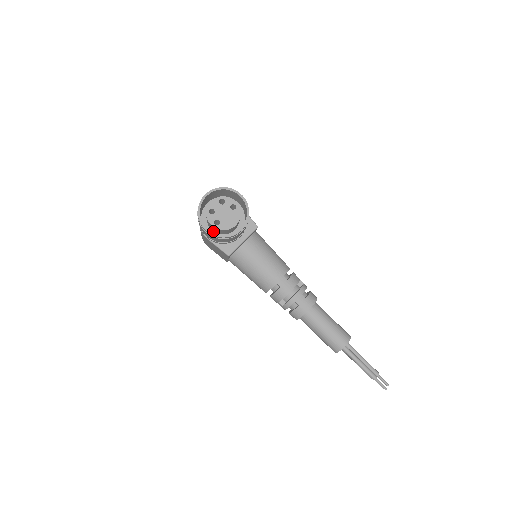
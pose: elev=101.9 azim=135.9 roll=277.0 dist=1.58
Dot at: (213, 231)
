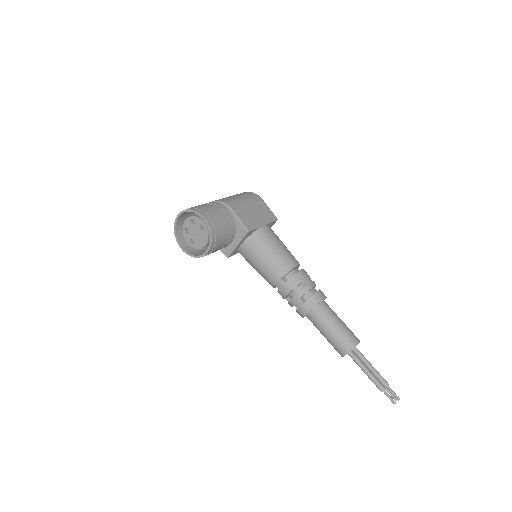
Dot at: occluded
